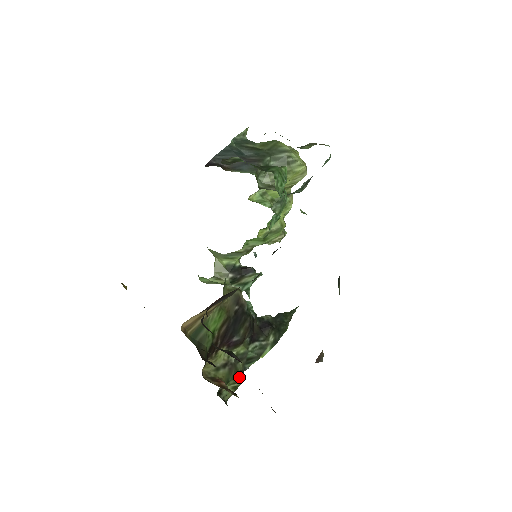
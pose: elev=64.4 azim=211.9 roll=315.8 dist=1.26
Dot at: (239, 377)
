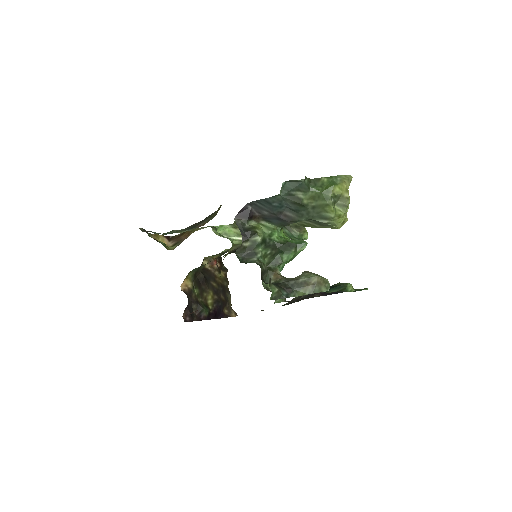
Dot at: occluded
